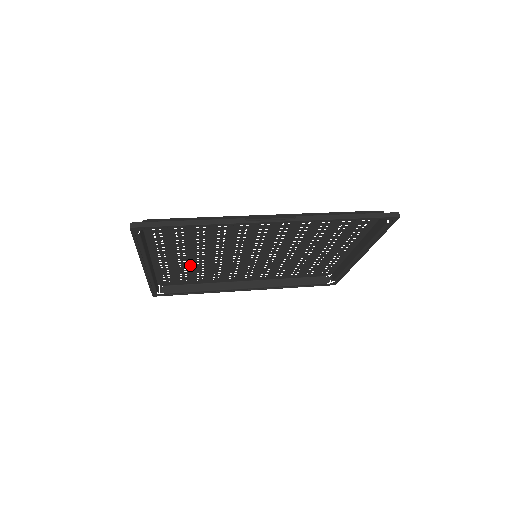
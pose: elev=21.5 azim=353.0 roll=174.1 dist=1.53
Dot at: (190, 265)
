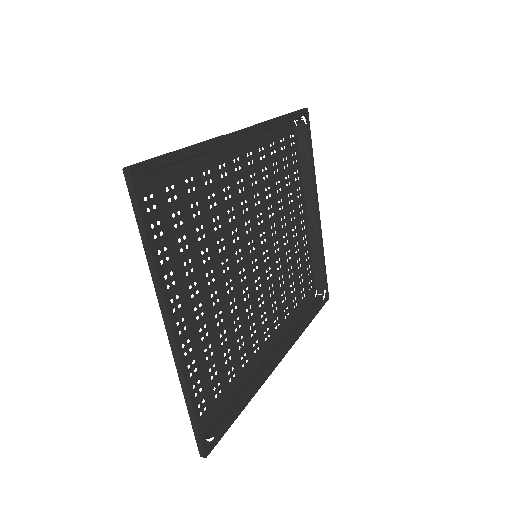
Dot at: (210, 327)
